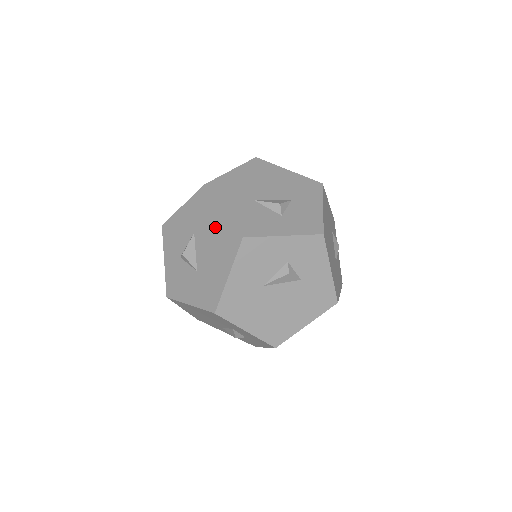
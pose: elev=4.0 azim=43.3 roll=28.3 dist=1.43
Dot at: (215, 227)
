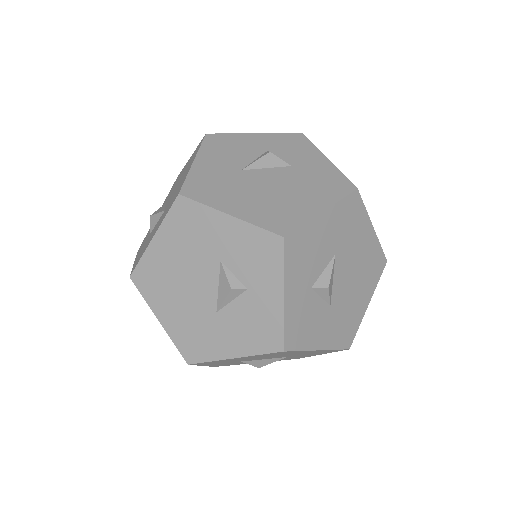
Dot at: occluded
